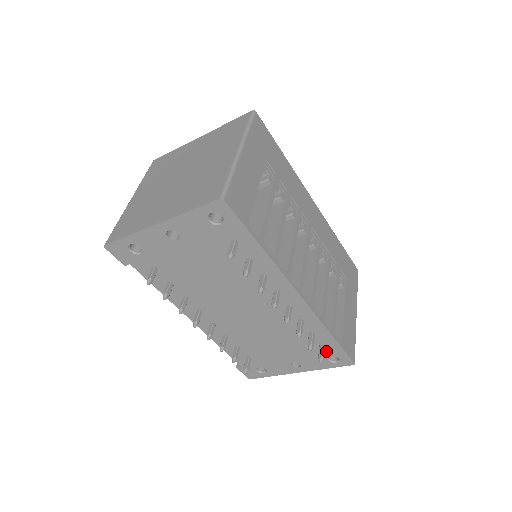
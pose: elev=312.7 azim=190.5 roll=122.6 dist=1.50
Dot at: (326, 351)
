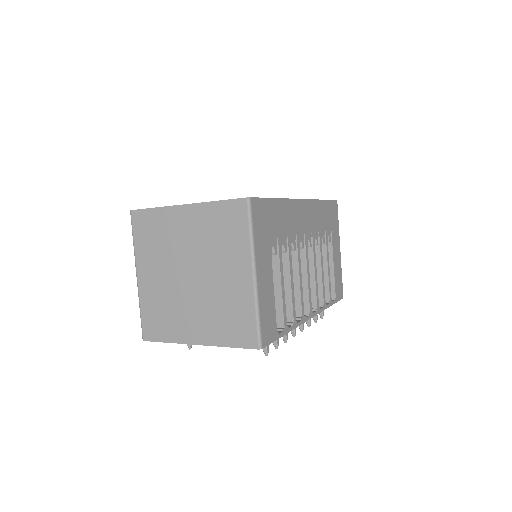
Dot at: occluded
